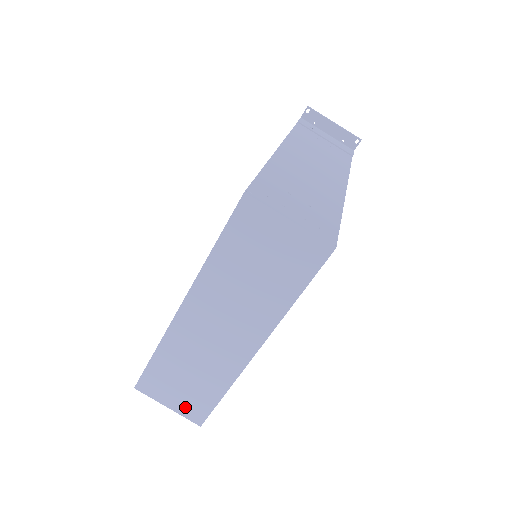
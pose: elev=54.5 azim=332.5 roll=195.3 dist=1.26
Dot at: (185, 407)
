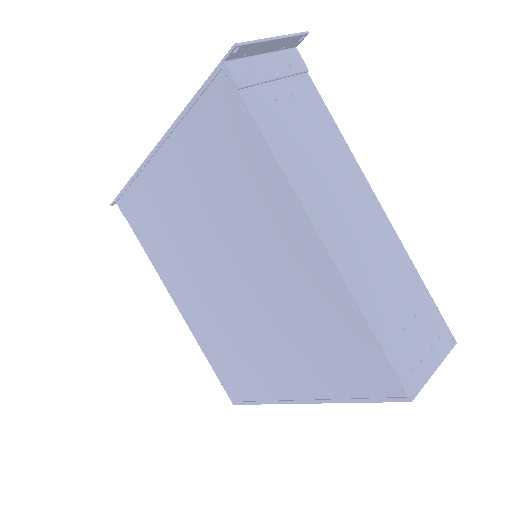
Dot at: occluded
